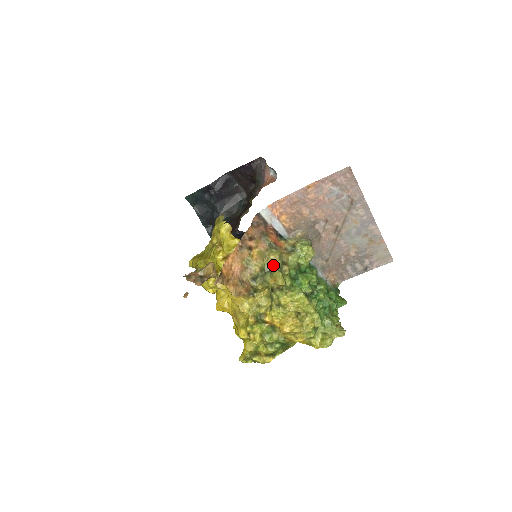
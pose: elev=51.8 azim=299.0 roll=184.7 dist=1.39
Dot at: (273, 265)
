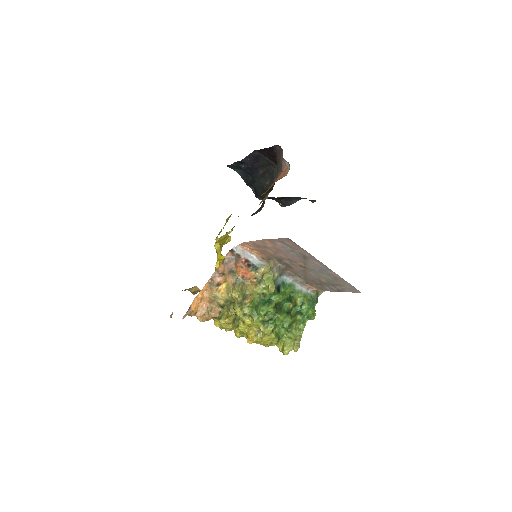
Dot at: (235, 299)
